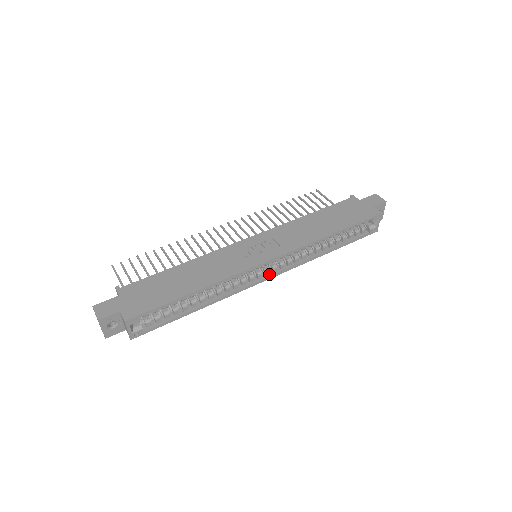
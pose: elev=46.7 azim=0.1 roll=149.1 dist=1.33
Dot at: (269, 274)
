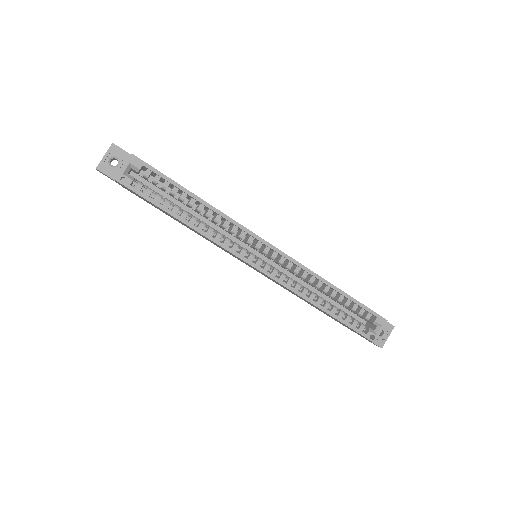
Dot at: (259, 266)
